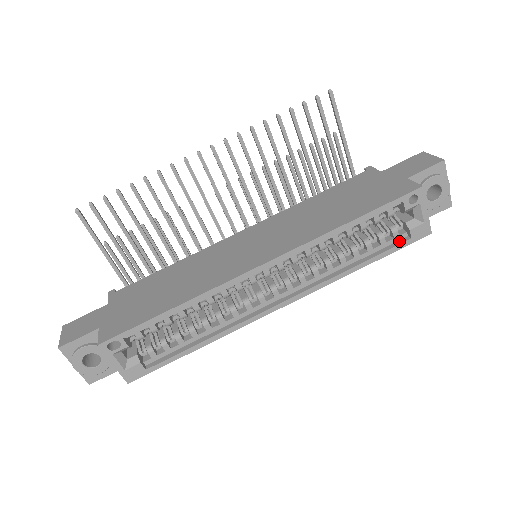
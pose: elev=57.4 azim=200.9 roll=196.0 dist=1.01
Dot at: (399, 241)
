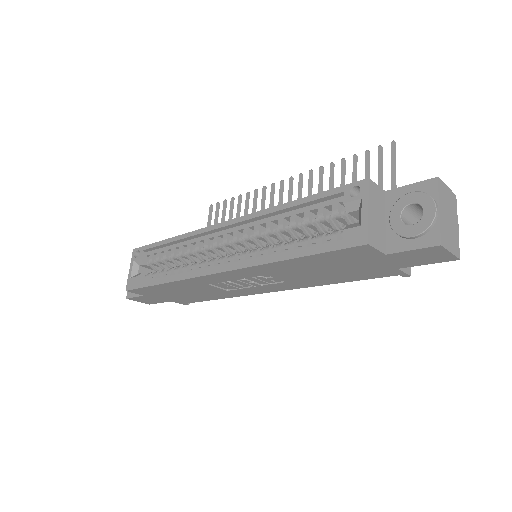
Dot at: (334, 246)
